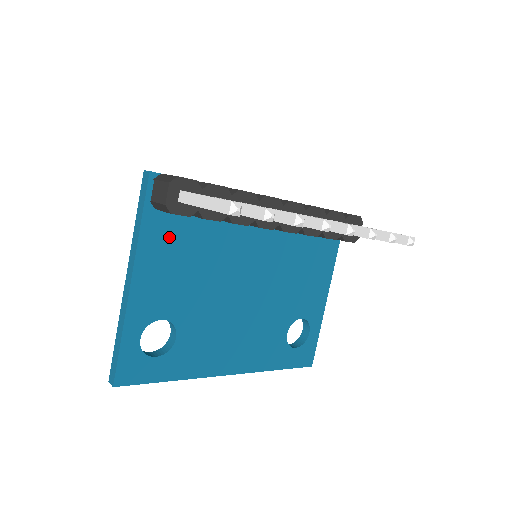
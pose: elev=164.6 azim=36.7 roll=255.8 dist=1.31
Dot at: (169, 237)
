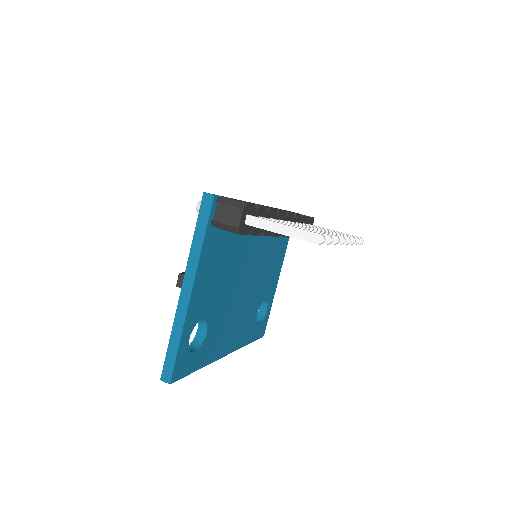
Dot at: (215, 249)
